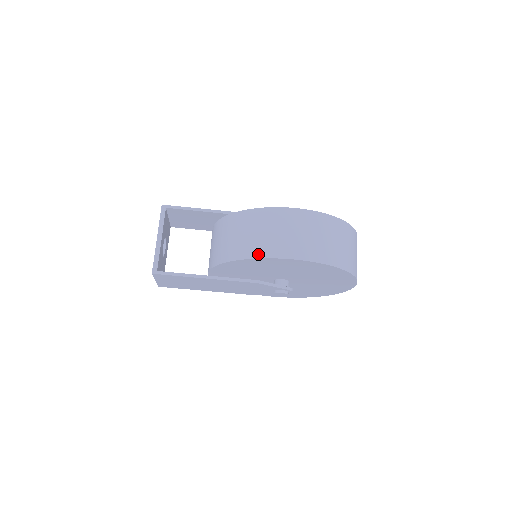
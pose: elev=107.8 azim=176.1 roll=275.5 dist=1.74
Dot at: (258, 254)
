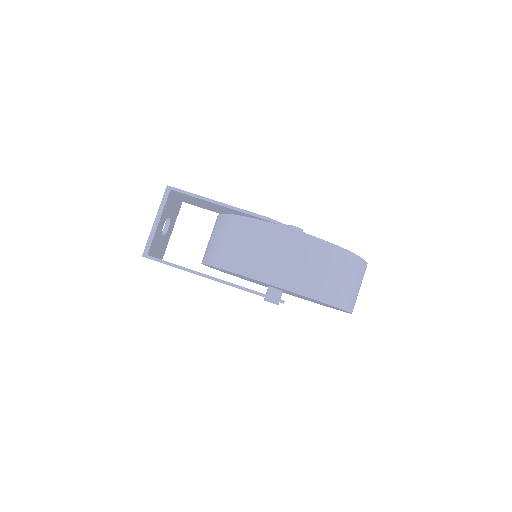
Dot at: (240, 270)
